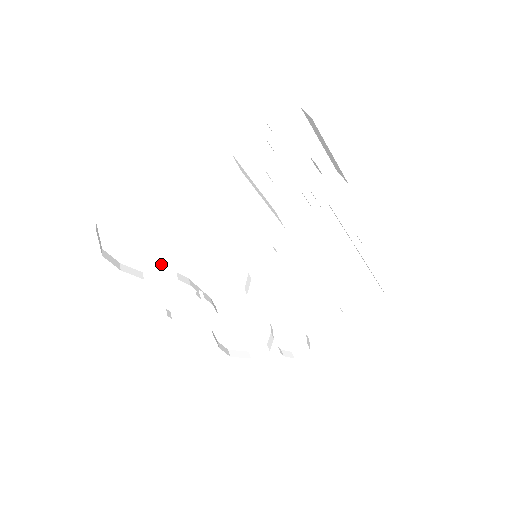
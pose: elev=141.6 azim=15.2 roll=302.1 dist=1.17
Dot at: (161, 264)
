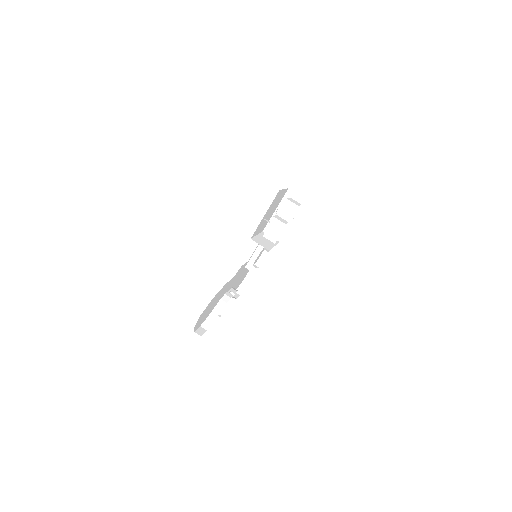
Dot at: (215, 305)
